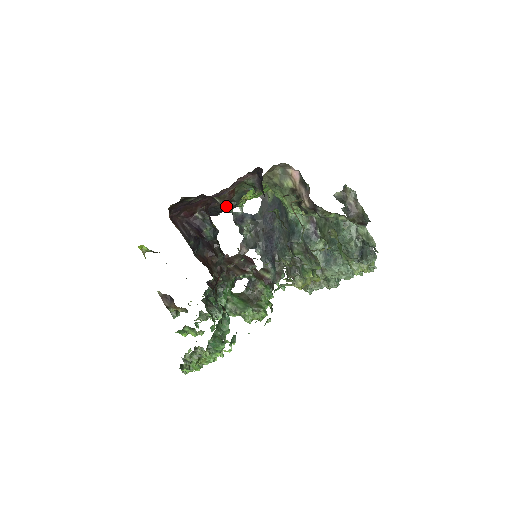
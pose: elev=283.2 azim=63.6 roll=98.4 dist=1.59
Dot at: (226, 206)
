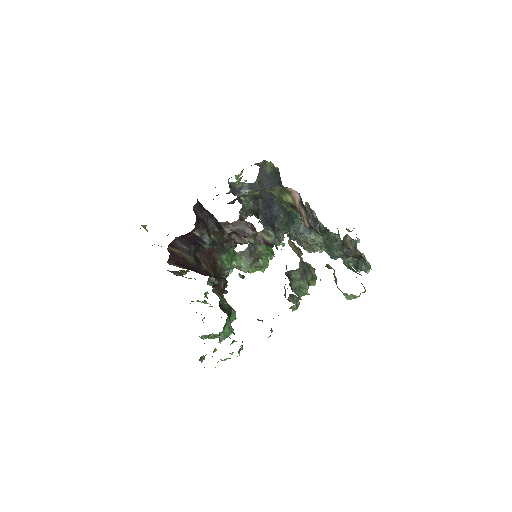
Dot at: occluded
